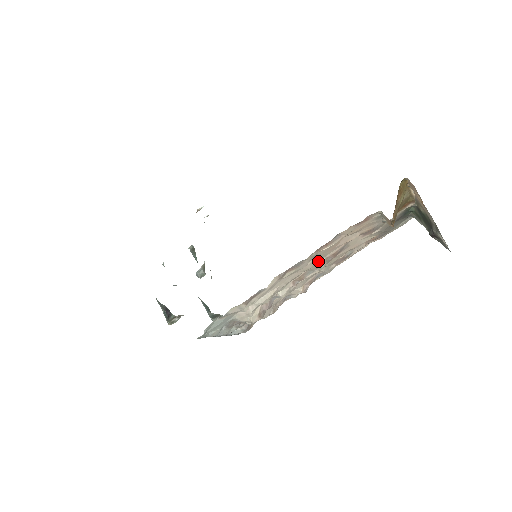
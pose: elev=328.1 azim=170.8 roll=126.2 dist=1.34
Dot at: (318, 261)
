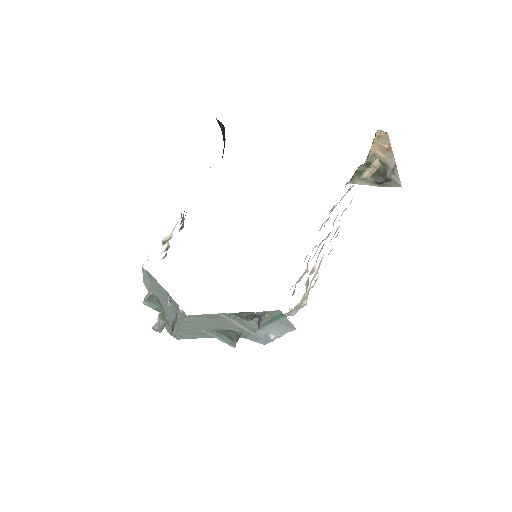
Dot at: occluded
